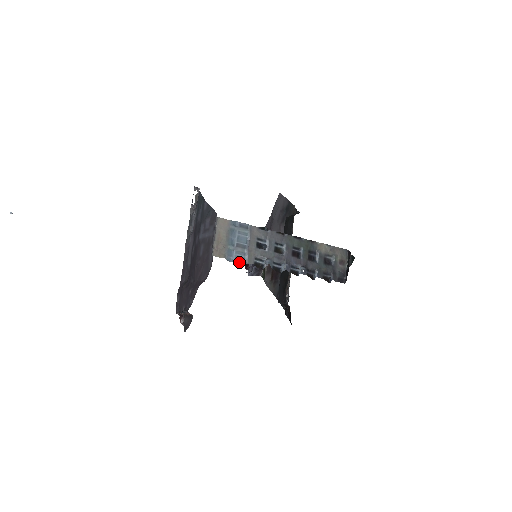
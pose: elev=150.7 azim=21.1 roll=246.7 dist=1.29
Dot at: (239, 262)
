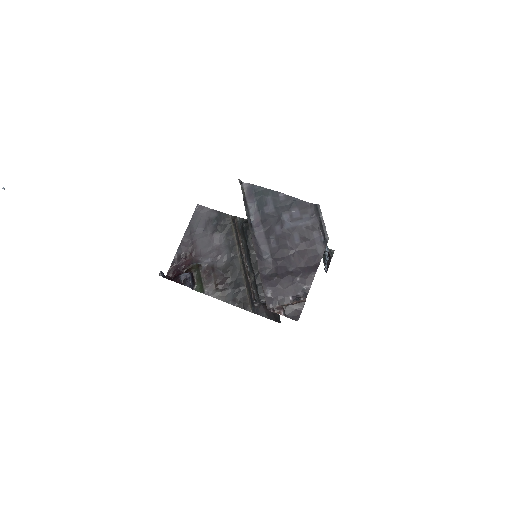
Dot at: occluded
